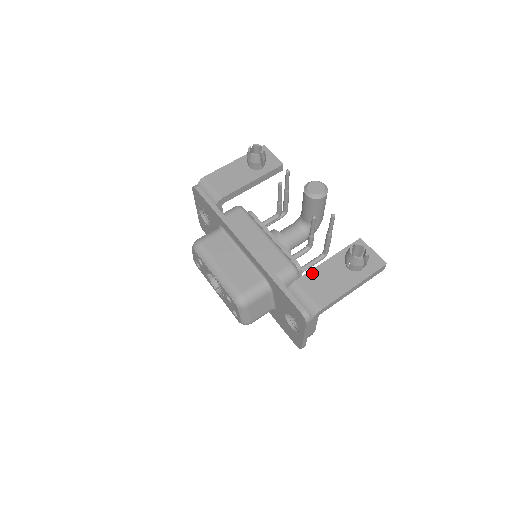
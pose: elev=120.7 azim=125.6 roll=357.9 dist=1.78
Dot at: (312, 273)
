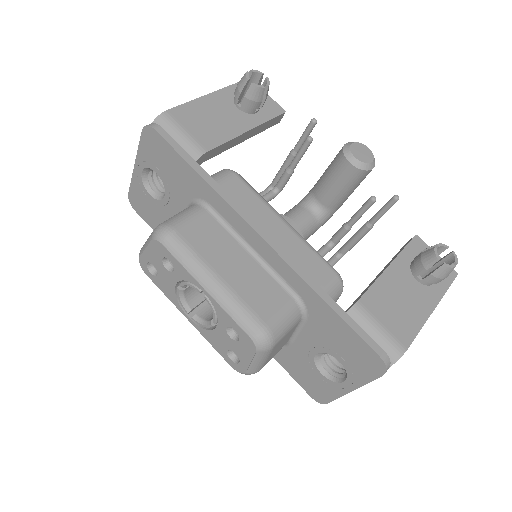
Dot at: (376, 289)
